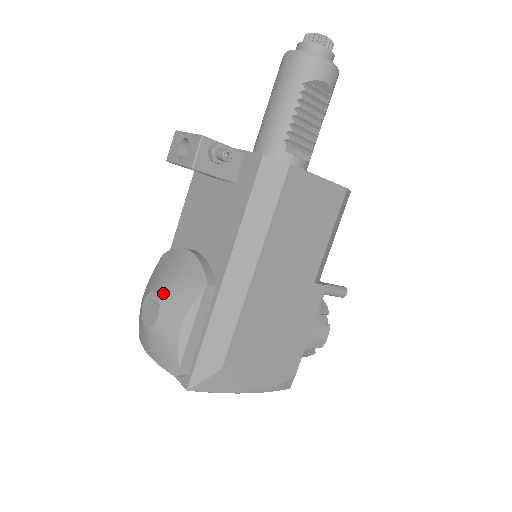
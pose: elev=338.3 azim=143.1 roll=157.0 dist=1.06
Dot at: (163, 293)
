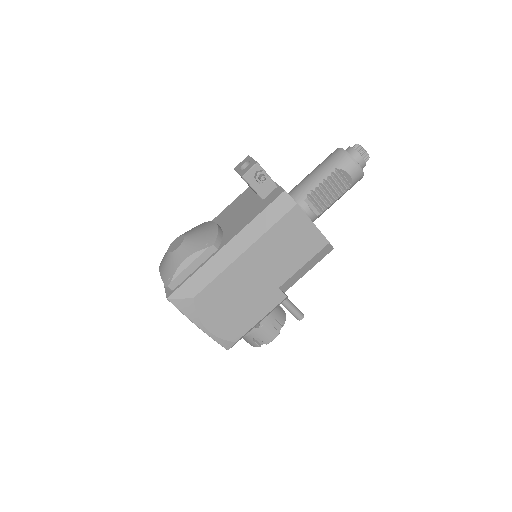
Dot at: (188, 238)
